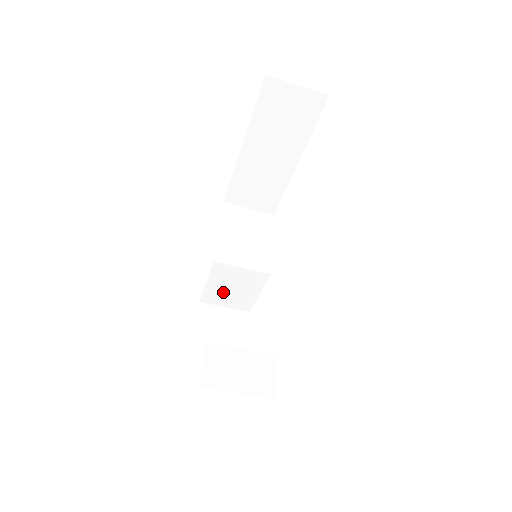
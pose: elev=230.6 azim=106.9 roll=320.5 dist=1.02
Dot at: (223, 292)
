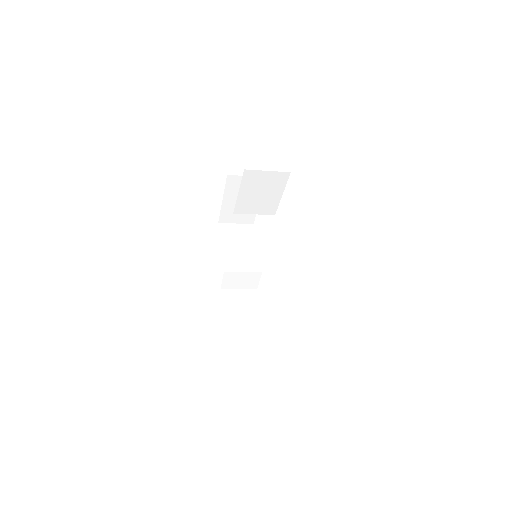
Dot at: occluded
